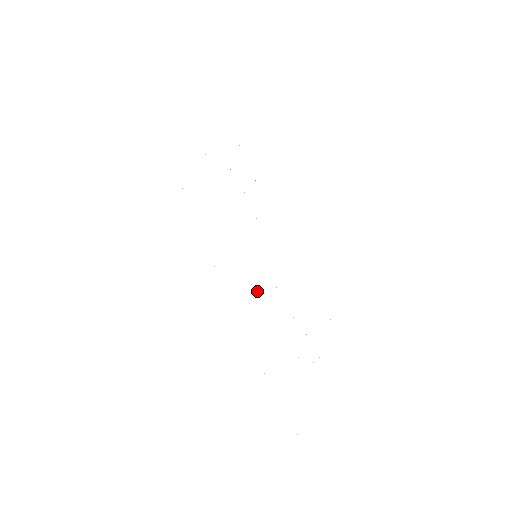
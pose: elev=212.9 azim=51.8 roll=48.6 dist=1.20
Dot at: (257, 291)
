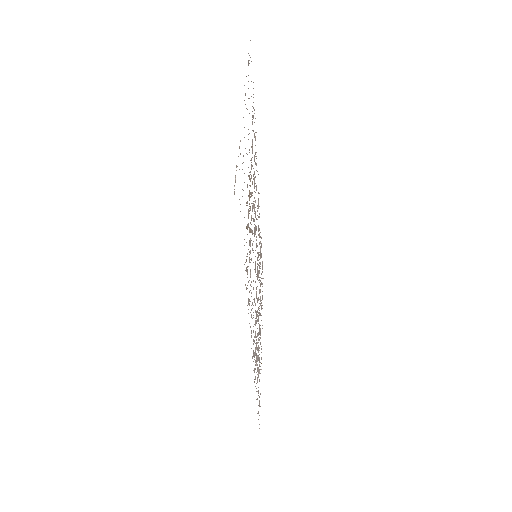
Dot at: occluded
